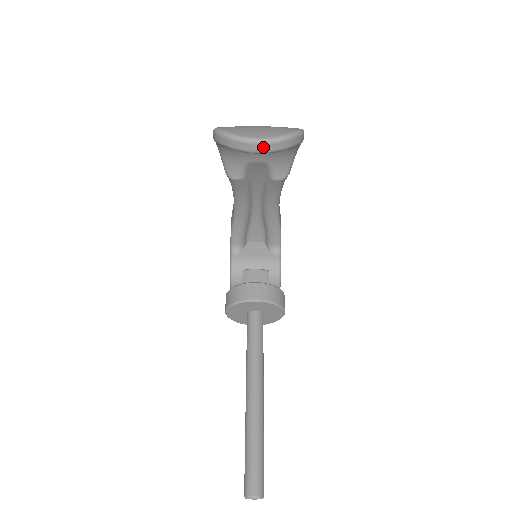
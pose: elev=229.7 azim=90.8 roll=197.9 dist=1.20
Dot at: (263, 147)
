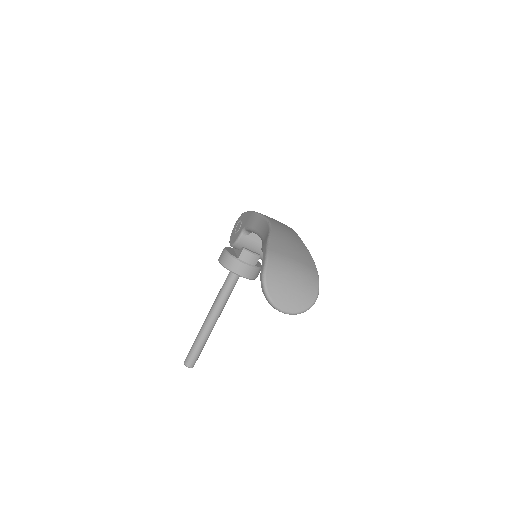
Dot at: (284, 313)
